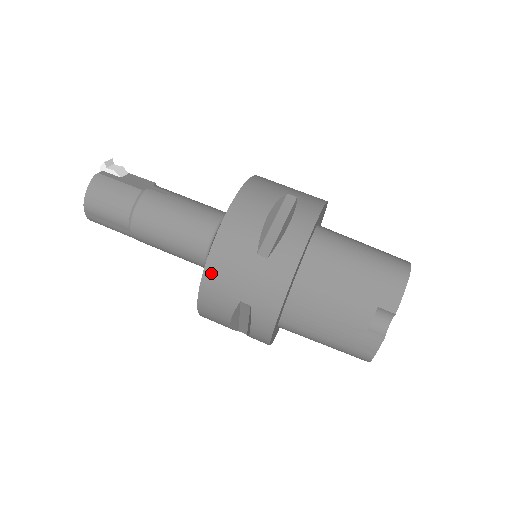
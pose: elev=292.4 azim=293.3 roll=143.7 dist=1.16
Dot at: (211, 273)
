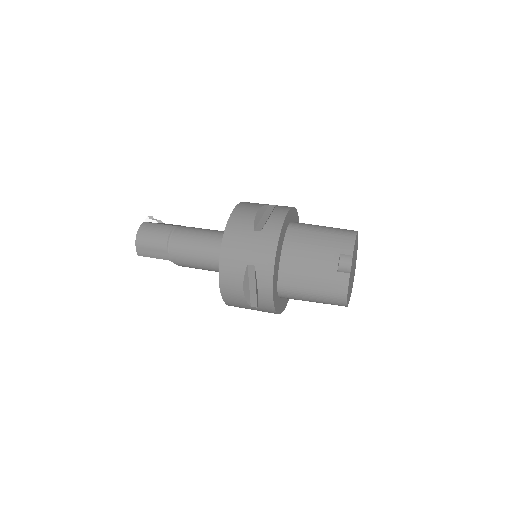
Dot at: (226, 249)
